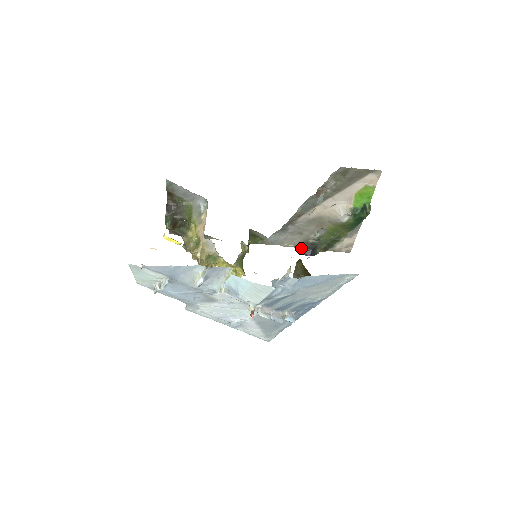
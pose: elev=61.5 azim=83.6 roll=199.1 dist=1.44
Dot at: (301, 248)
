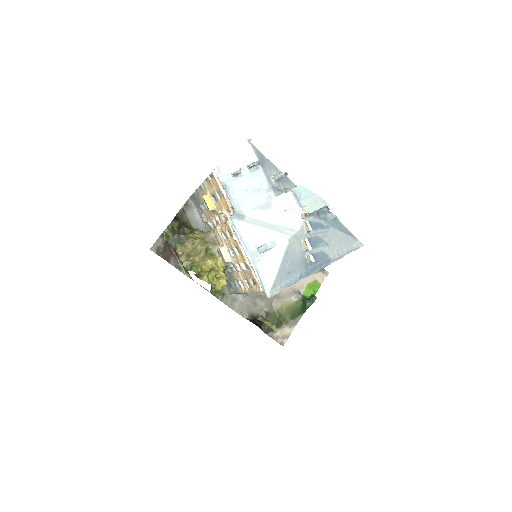
Dot at: (251, 318)
